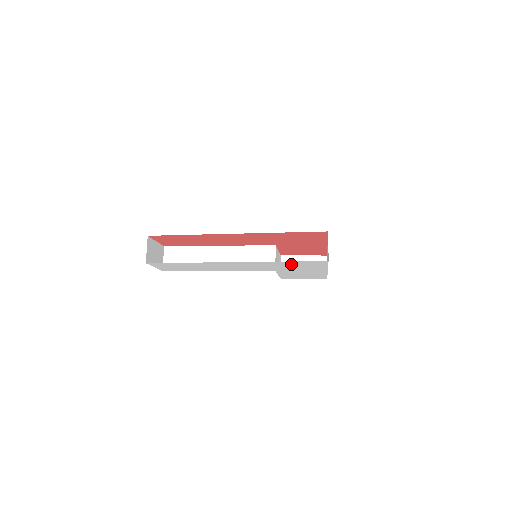
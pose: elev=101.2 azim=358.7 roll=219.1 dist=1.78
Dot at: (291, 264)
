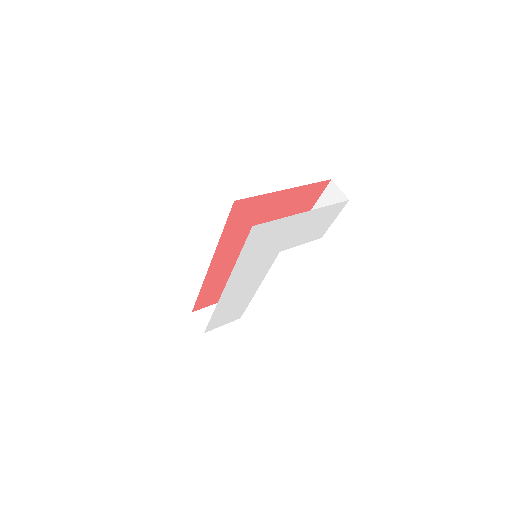
Dot at: (255, 249)
